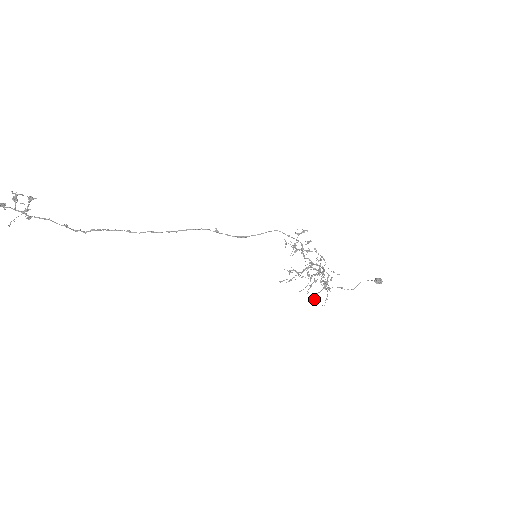
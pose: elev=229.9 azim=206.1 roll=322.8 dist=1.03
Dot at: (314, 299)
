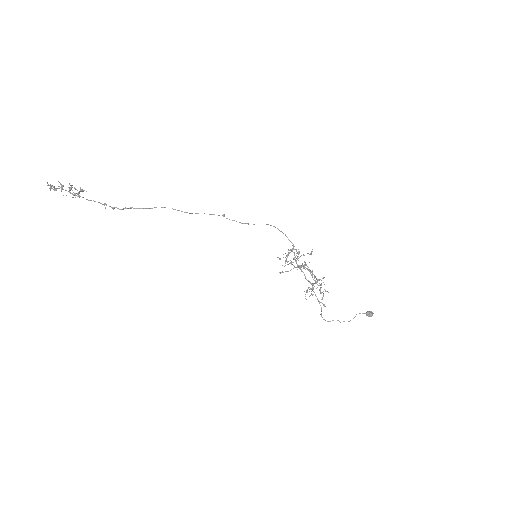
Dot at: occluded
